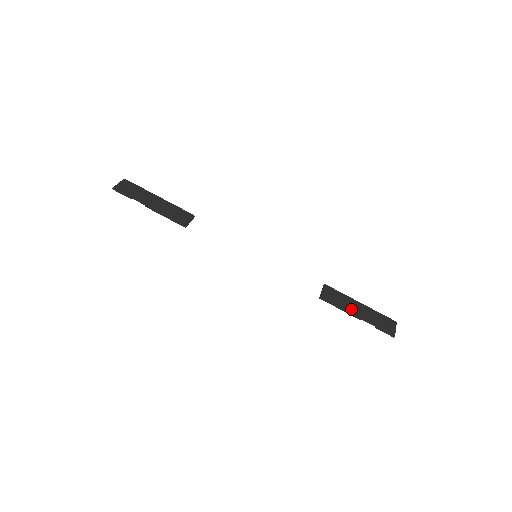
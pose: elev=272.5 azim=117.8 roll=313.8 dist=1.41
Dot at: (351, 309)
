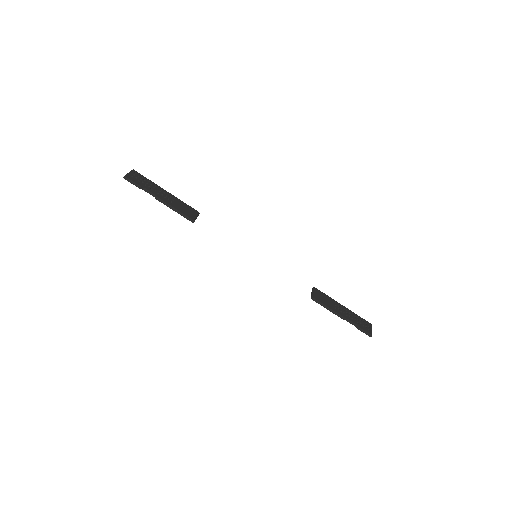
Dot at: (337, 310)
